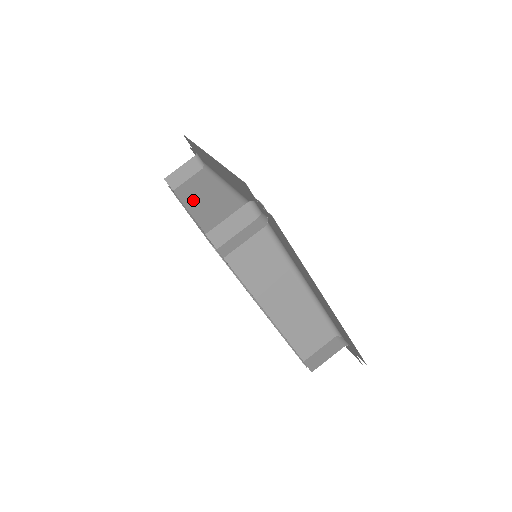
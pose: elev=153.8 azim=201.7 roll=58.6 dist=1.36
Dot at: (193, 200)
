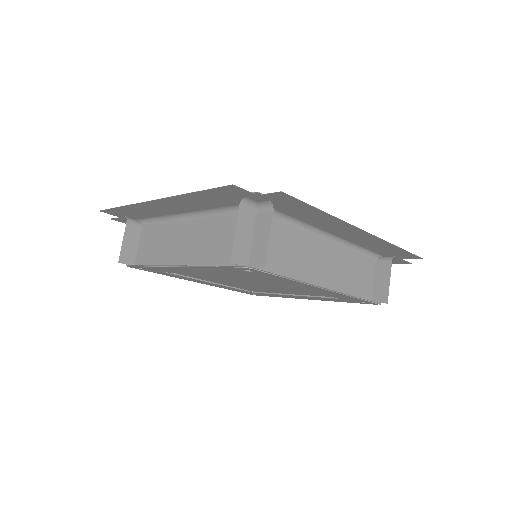
Dot at: (167, 255)
